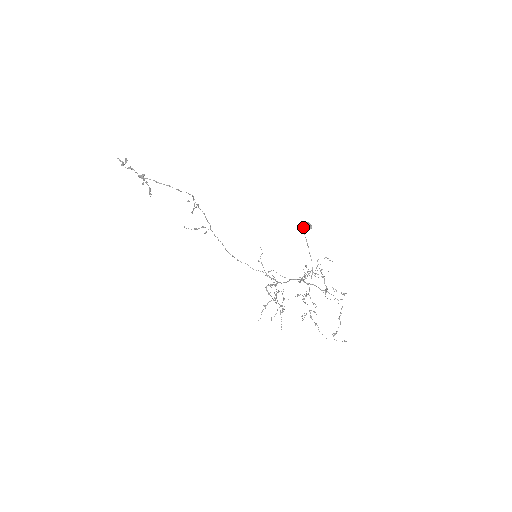
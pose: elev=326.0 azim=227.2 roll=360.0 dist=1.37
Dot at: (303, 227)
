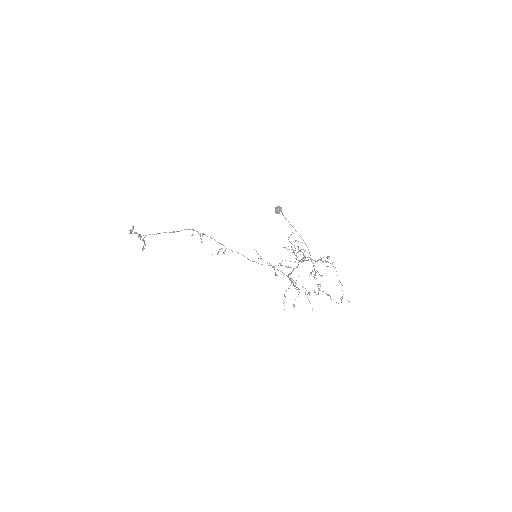
Dot at: occluded
